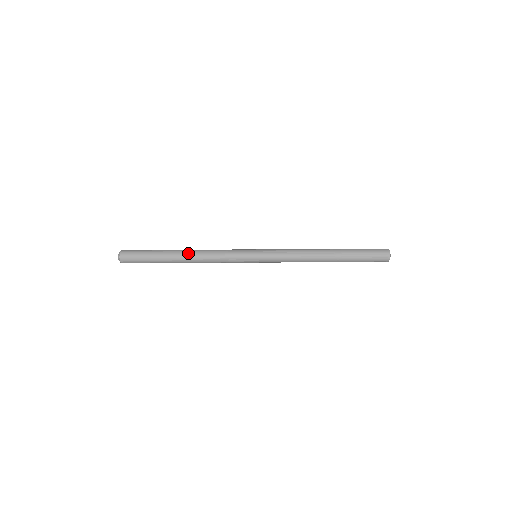
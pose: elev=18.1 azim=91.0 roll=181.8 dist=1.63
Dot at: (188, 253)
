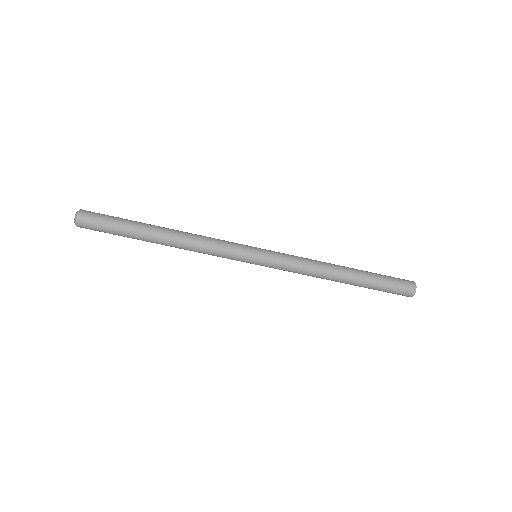
Dot at: (172, 229)
